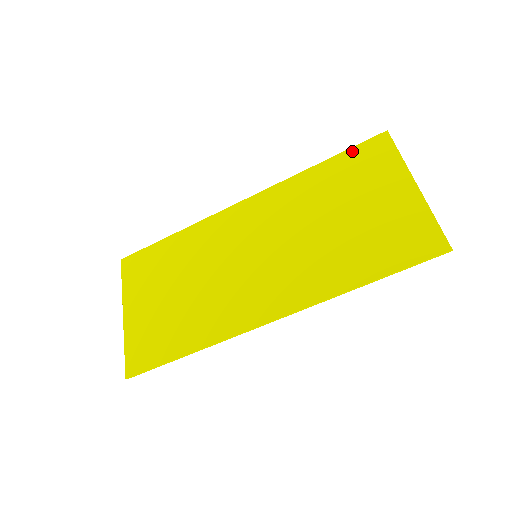
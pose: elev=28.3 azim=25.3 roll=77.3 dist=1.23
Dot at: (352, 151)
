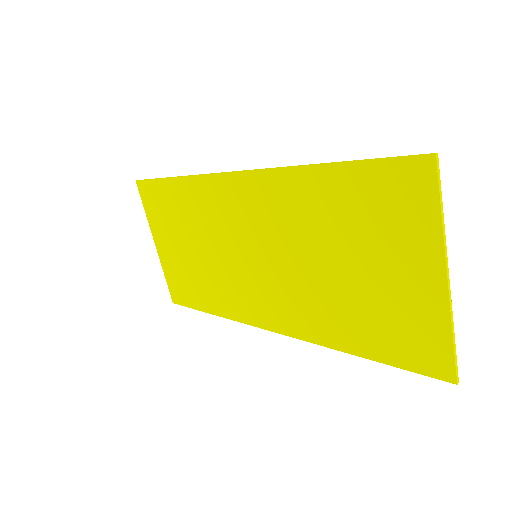
Dot at: (373, 168)
